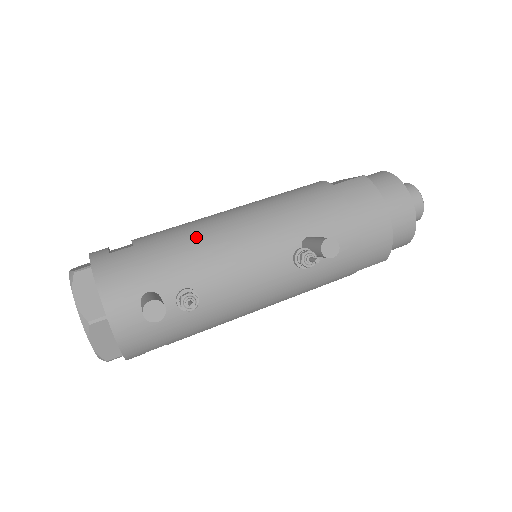
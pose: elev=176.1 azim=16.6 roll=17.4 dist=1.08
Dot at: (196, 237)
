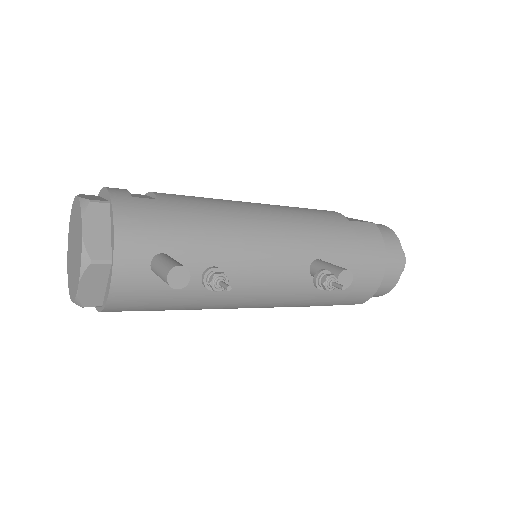
Dot at: (223, 217)
